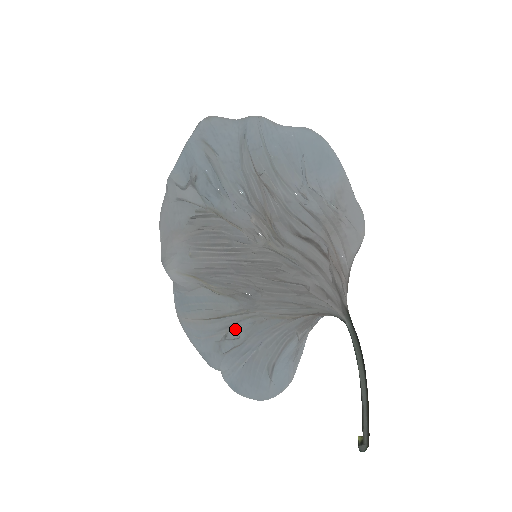
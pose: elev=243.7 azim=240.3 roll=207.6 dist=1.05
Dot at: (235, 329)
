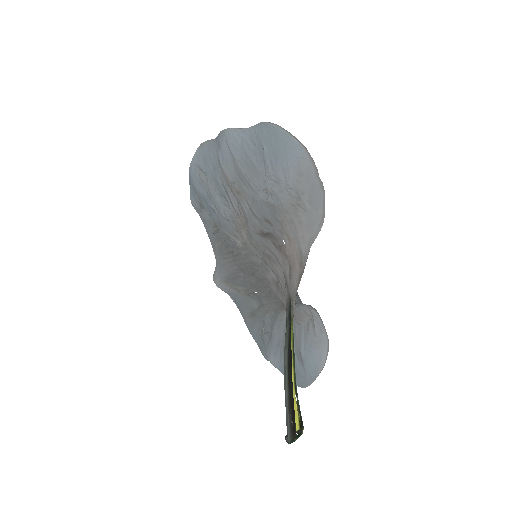
Dot at: (265, 324)
